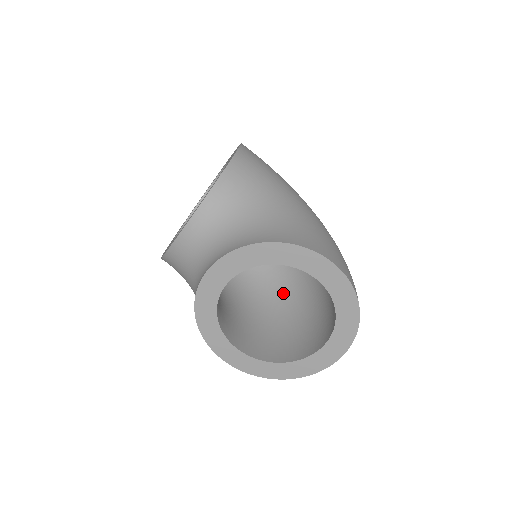
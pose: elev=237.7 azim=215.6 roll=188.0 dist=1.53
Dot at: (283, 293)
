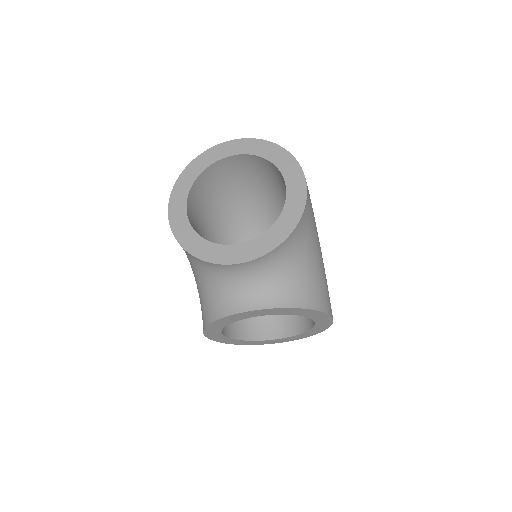
Dot at: occluded
